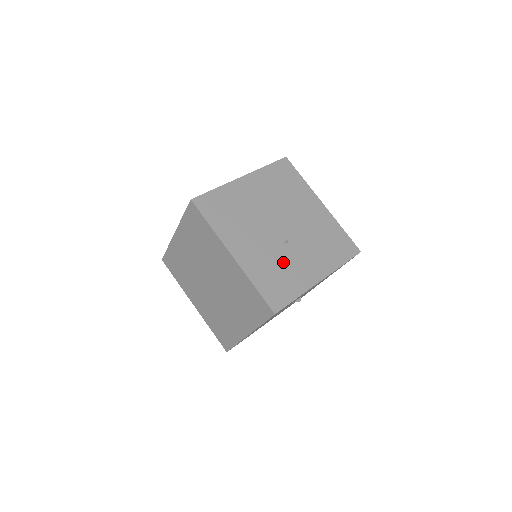
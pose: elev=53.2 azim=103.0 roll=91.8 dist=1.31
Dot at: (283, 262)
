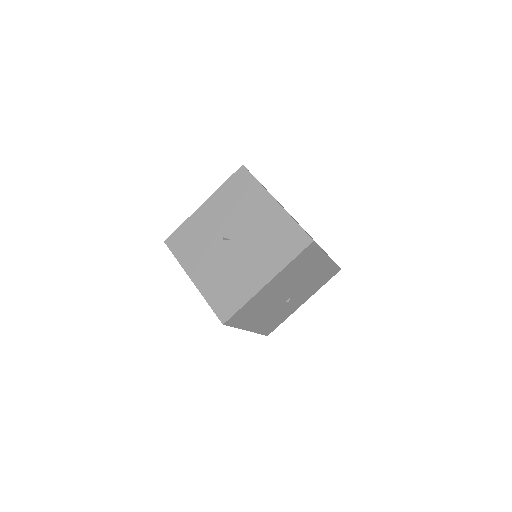
Dot at: (282, 311)
